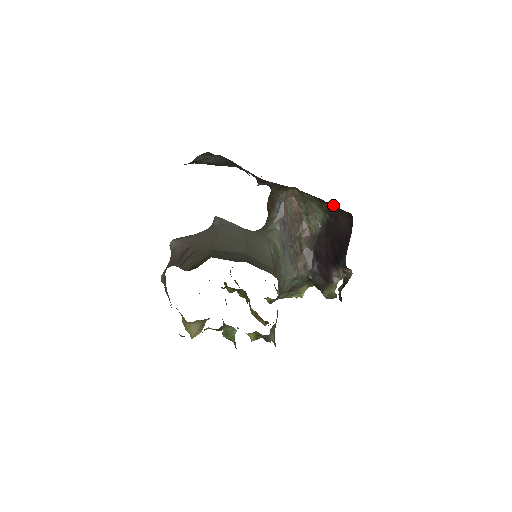
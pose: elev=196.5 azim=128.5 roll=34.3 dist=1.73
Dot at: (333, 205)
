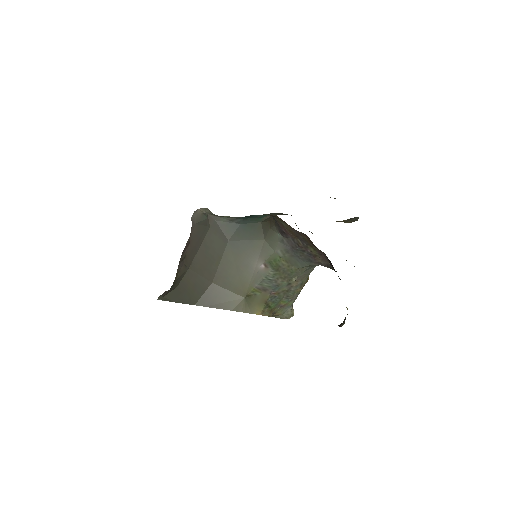
Dot at: occluded
